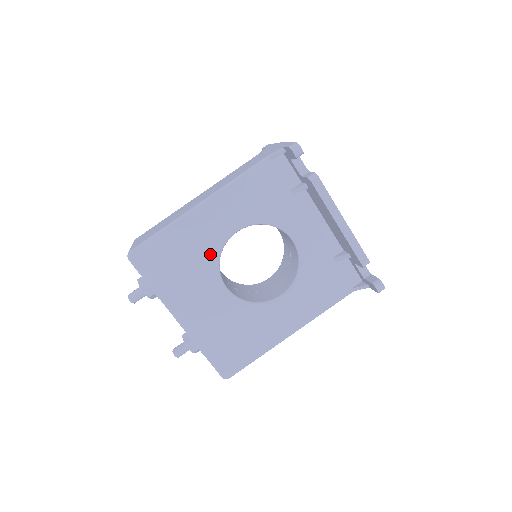
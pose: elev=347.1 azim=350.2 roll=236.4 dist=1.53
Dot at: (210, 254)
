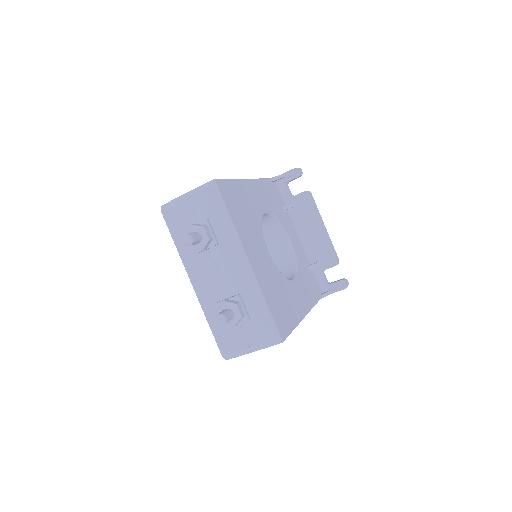
Dot at: (257, 218)
